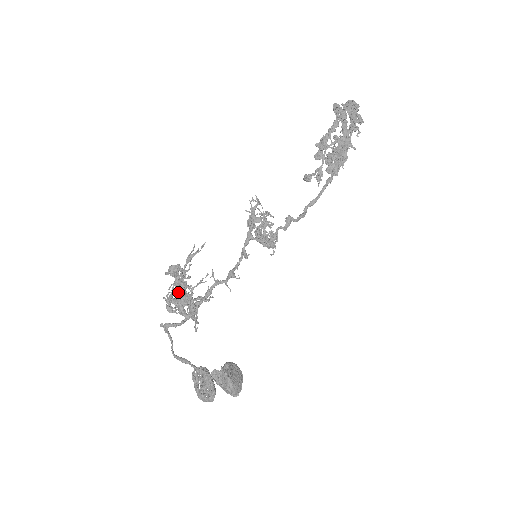
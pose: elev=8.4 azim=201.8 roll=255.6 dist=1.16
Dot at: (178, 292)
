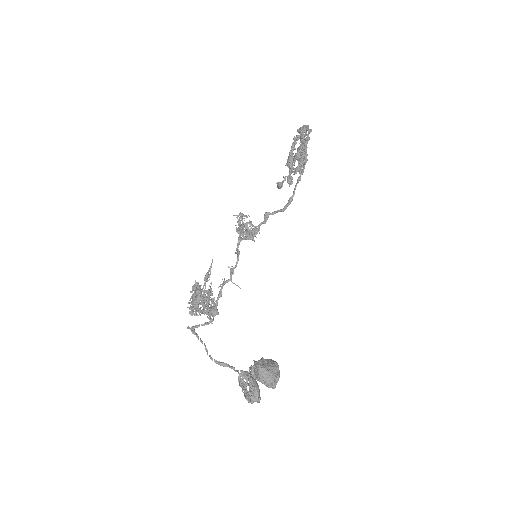
Dot at: (192, 296)
